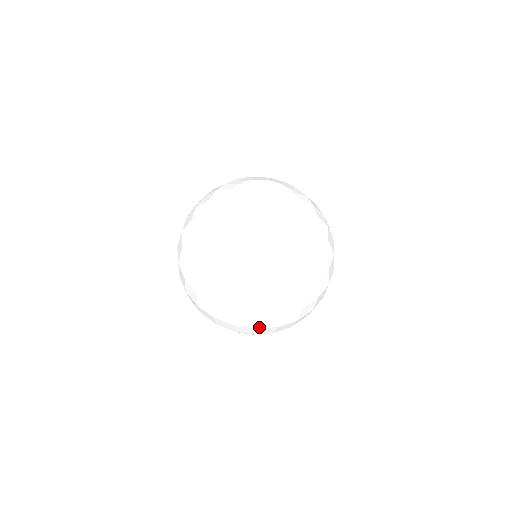
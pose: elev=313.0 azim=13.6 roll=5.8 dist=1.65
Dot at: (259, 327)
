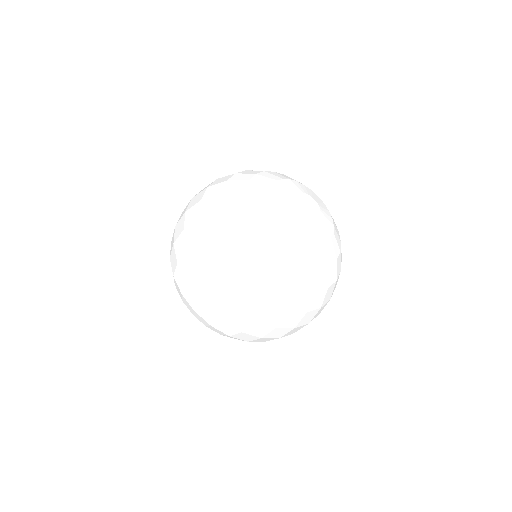
Dot at: (283, 336)
